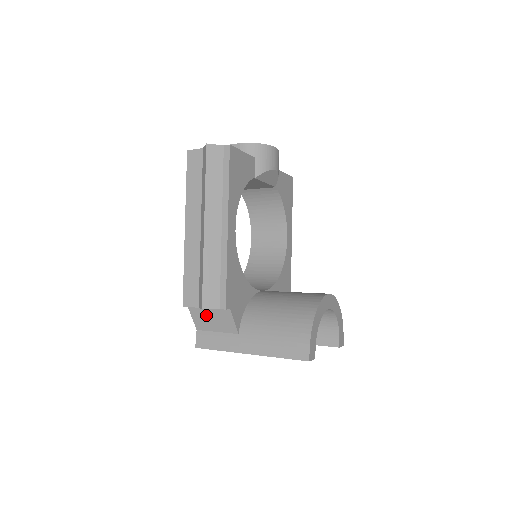
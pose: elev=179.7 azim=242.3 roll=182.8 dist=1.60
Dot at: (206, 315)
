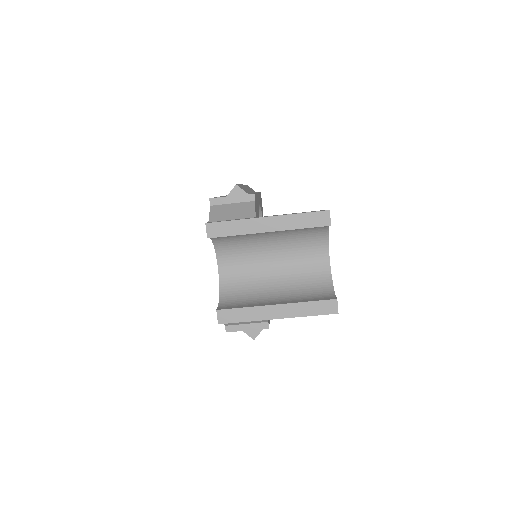
Dot at: (227, 209)
